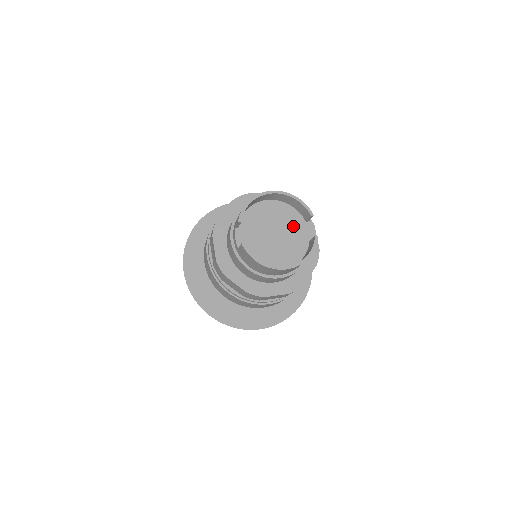
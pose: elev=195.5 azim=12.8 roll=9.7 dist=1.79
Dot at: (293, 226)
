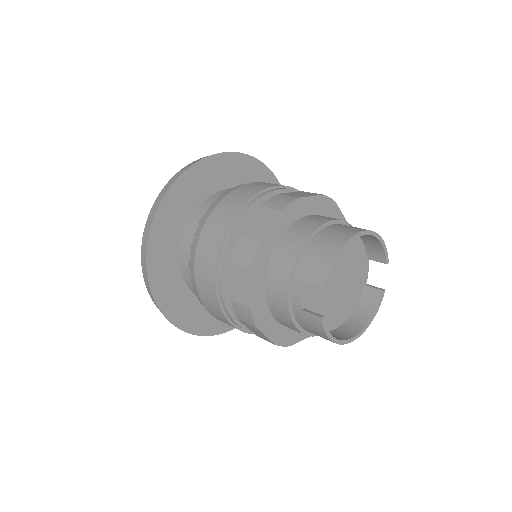
Dot at: (356, 267)
